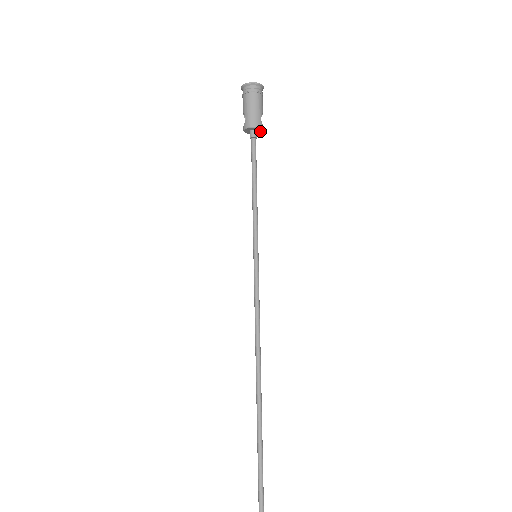
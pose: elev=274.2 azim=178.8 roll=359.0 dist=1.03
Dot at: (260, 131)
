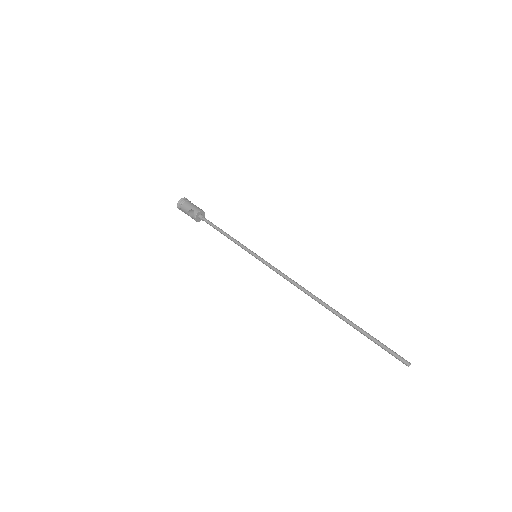
Dot at: occluded
